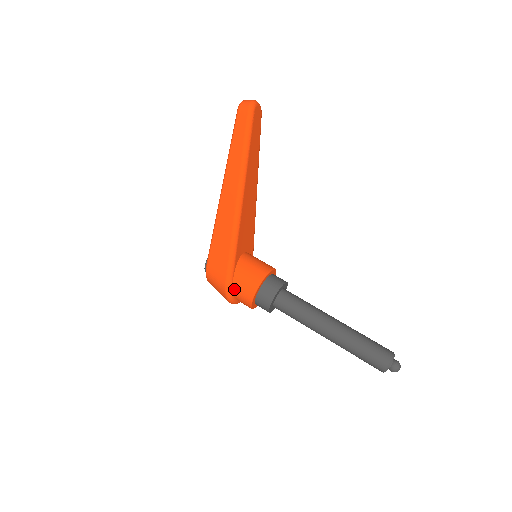
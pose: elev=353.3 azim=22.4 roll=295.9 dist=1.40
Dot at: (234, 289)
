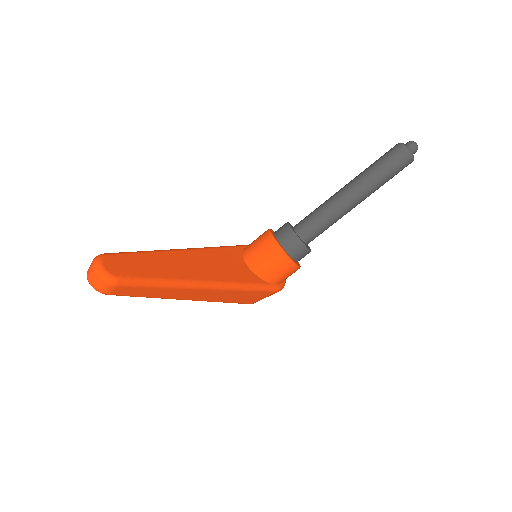
Dot at: (283, 282)
